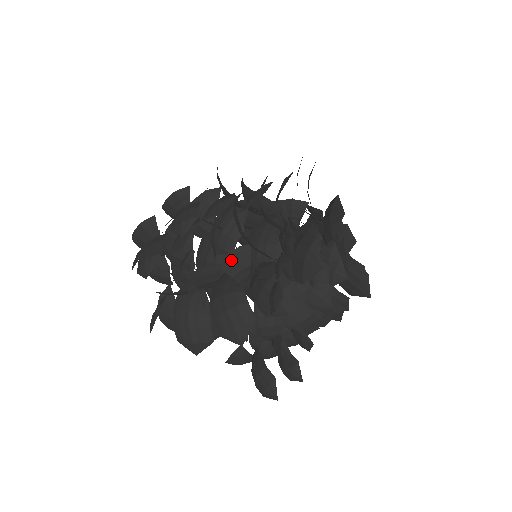
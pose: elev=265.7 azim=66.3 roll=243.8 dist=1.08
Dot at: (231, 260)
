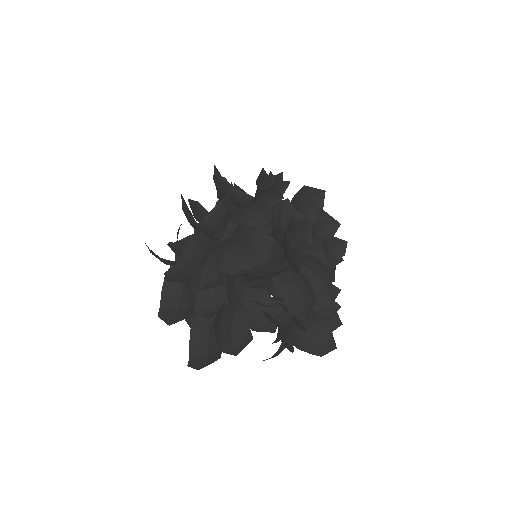
Dot at: (276, 246)
